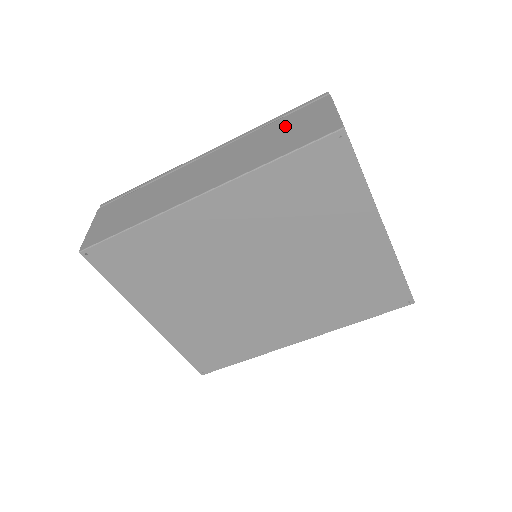
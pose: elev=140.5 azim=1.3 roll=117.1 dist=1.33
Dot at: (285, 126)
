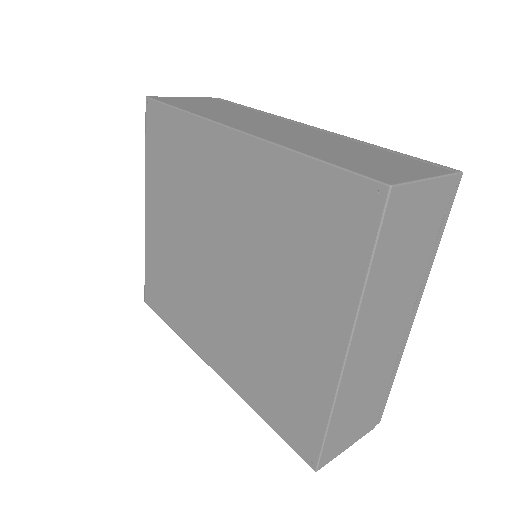
Dot at: (377, 155)
